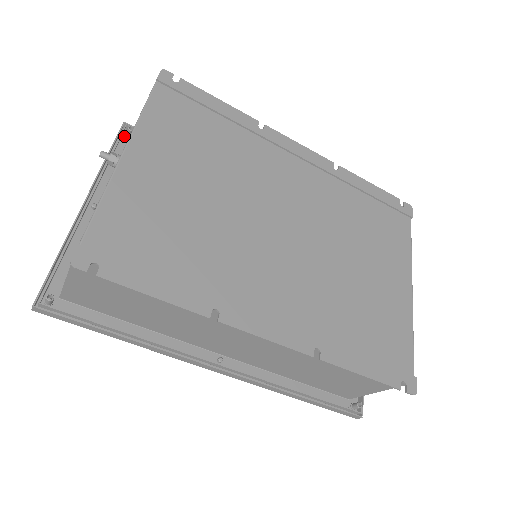
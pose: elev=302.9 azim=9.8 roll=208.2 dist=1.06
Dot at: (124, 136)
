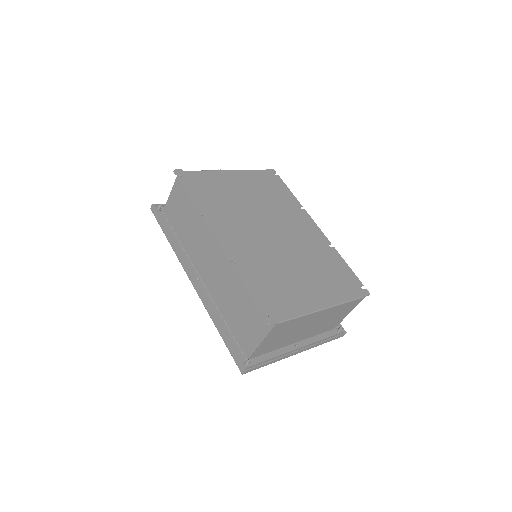
Dot at: occluded
